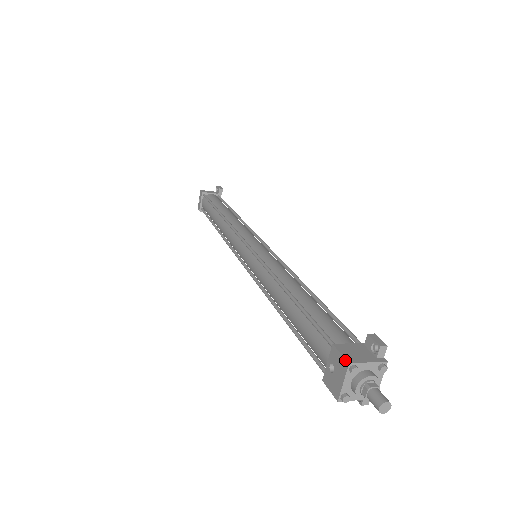
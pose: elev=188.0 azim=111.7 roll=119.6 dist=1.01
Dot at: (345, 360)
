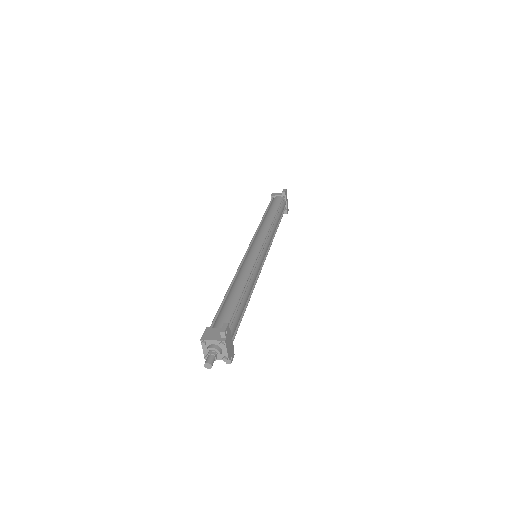
Dot at: (201, 338)
